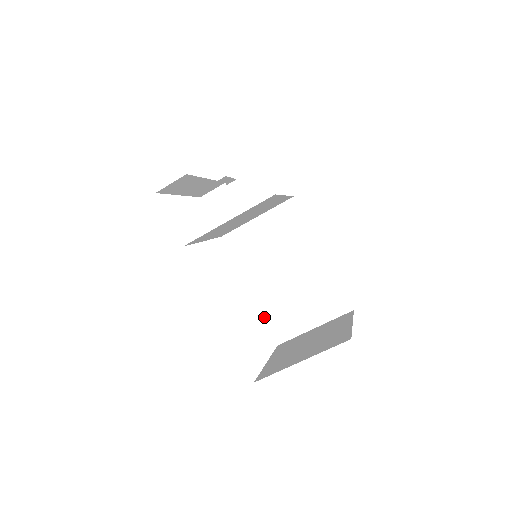
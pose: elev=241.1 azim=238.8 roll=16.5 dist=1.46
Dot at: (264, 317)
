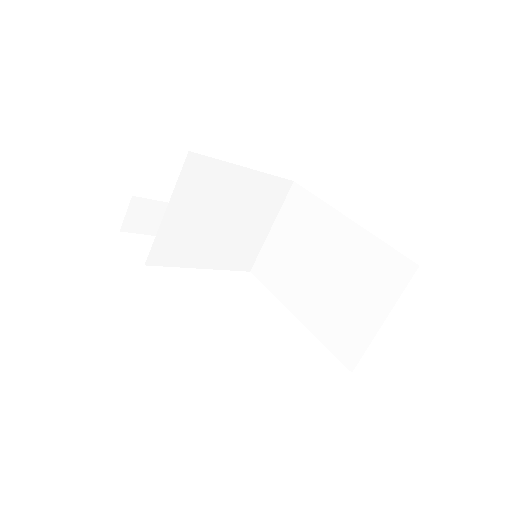
Dot at: (322, 341)
